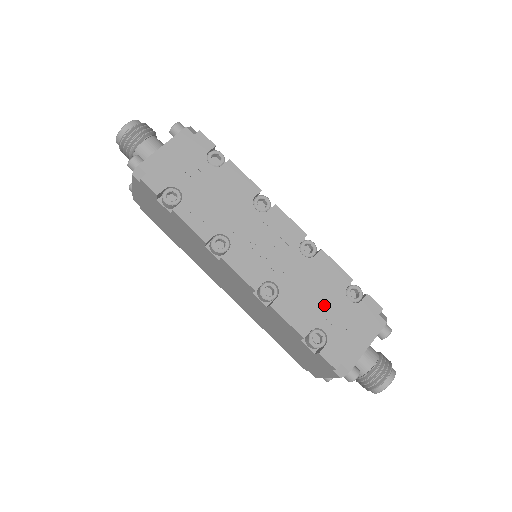
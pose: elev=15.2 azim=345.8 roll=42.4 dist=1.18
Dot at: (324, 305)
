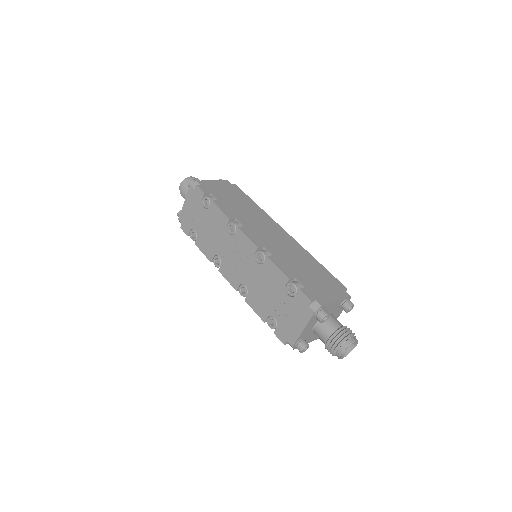
Dot at: (273, 299)
